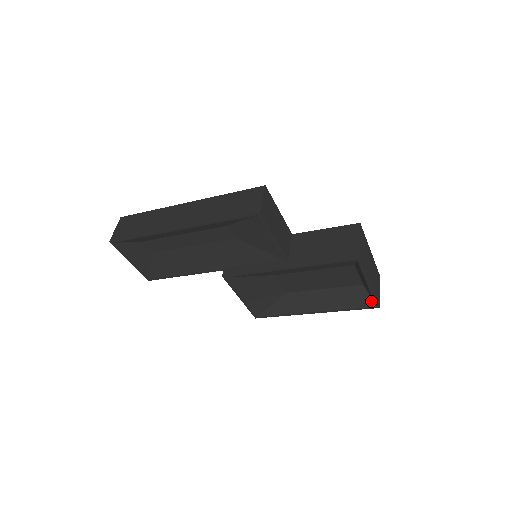
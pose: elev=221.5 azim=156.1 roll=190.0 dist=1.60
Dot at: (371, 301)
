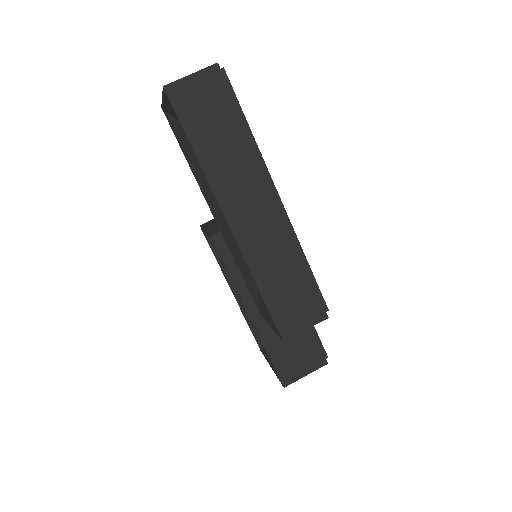
Dot at: occluded
